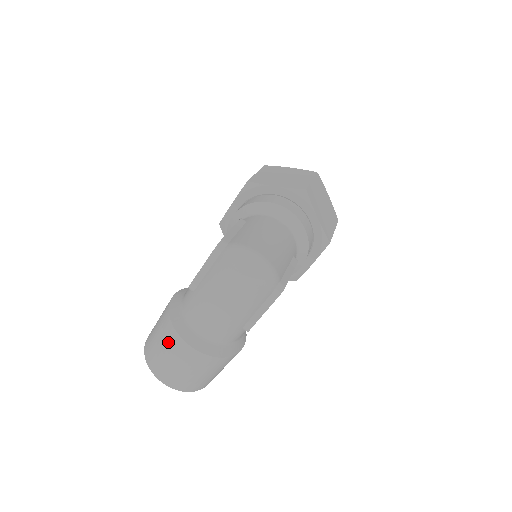
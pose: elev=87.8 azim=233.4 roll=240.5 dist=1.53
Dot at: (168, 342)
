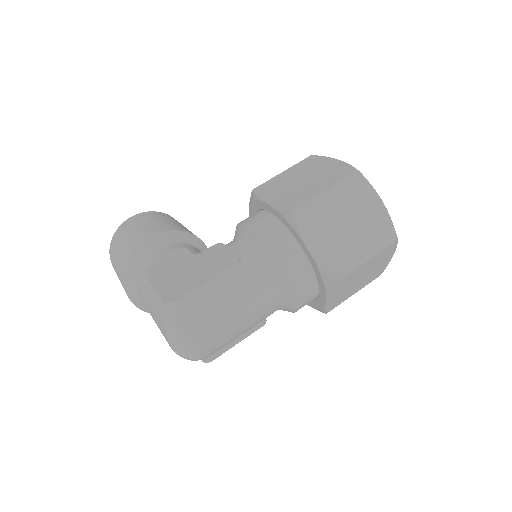
Dot at: (119, 272)
